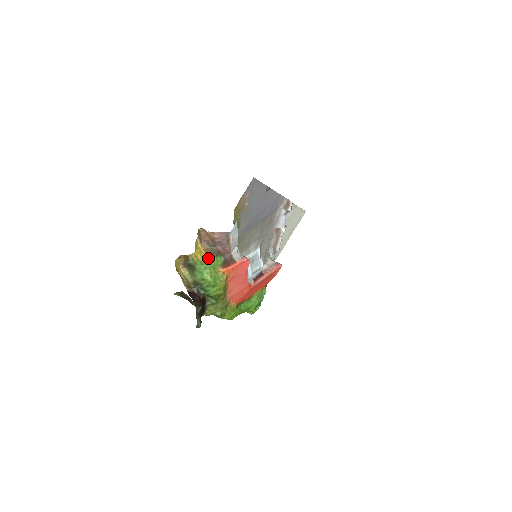
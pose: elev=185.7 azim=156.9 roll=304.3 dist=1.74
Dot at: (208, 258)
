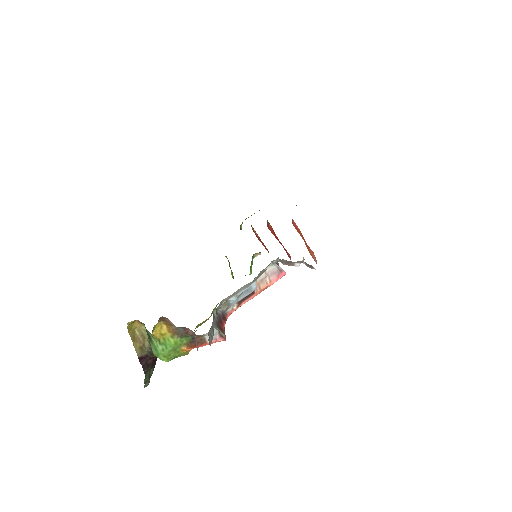
Dot at: (169, 339)
